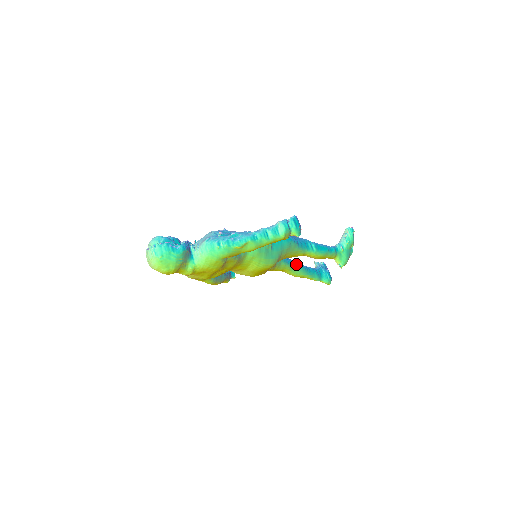
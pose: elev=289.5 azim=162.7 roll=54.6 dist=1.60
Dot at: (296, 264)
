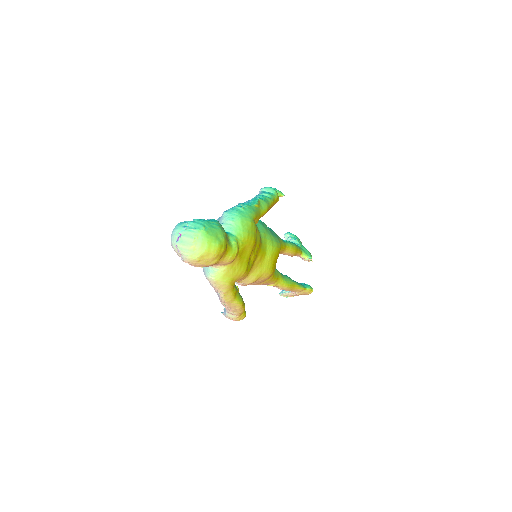
Dot at: occluded
